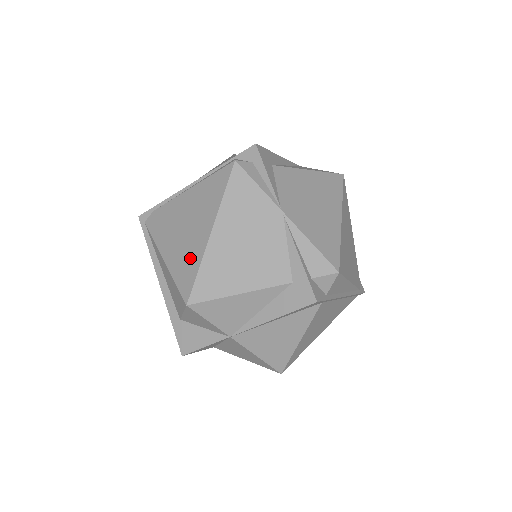
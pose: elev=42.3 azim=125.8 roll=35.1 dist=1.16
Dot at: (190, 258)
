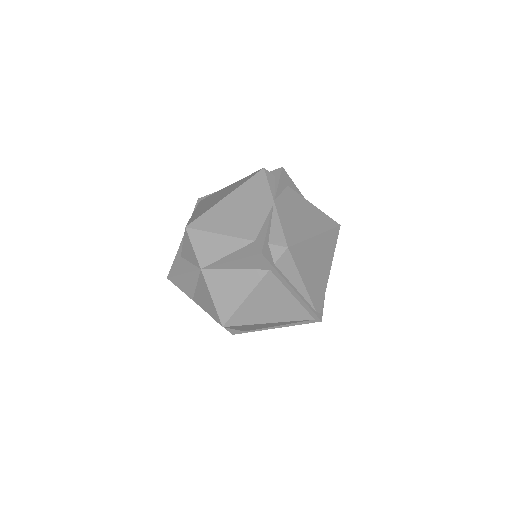
Dot at: (206, 209)
